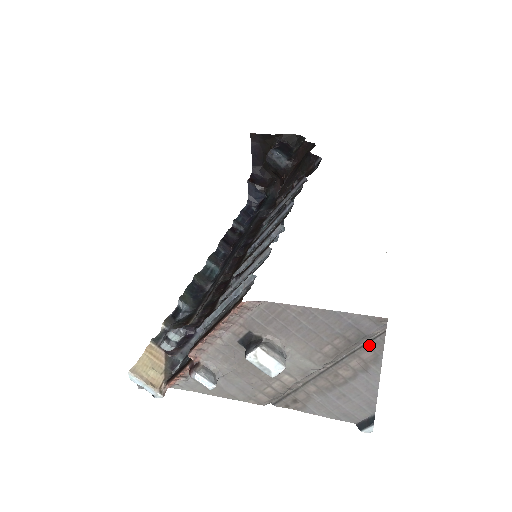
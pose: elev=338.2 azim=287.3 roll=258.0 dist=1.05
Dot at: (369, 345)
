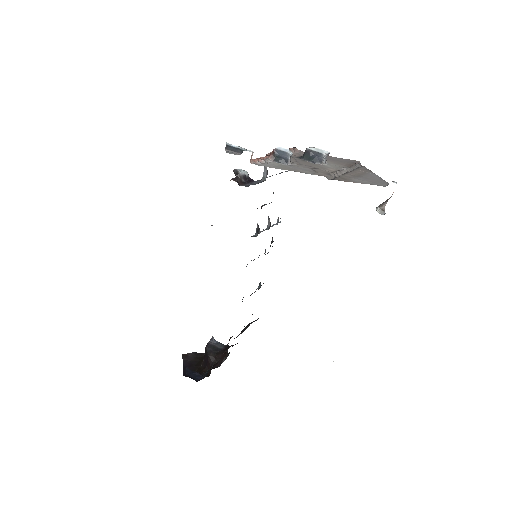
Dot at: (360, 167)
